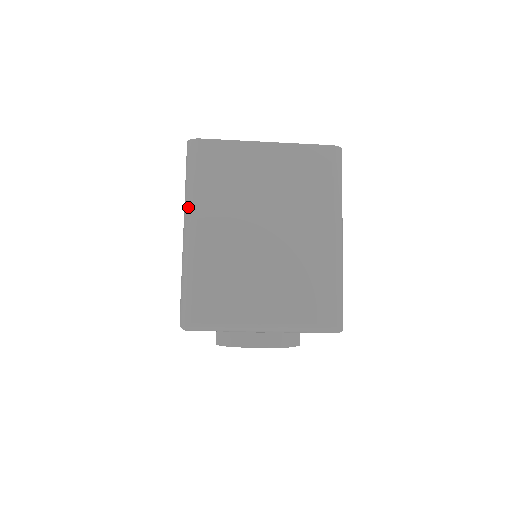
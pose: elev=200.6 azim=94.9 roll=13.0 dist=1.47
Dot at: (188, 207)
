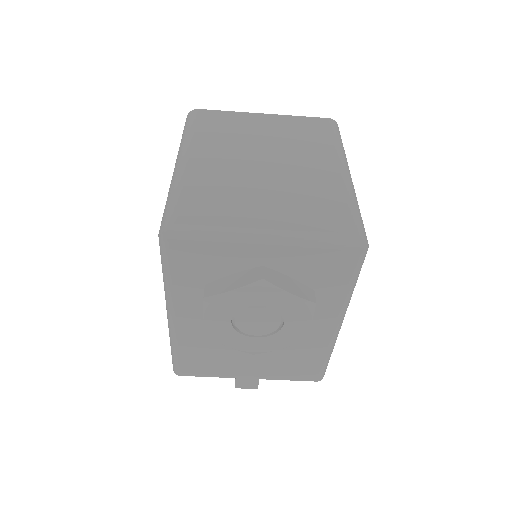
Dot at: (182, 147)
